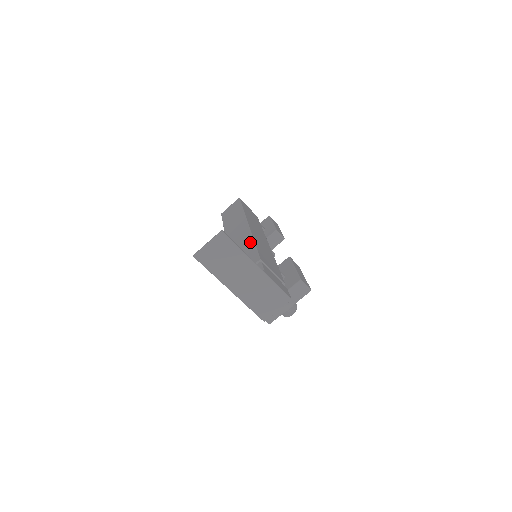
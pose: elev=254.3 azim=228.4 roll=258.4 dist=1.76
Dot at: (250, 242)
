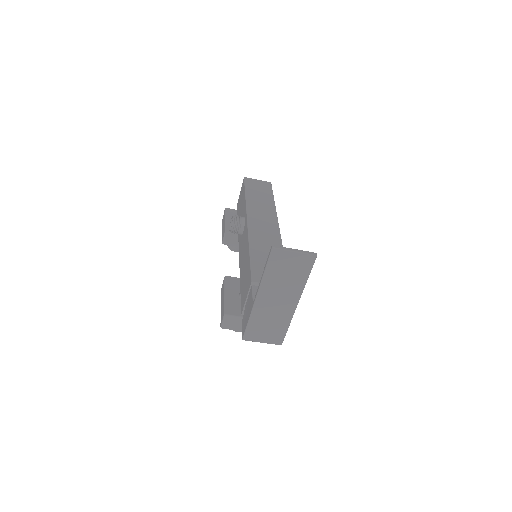
Dot at: occluded
